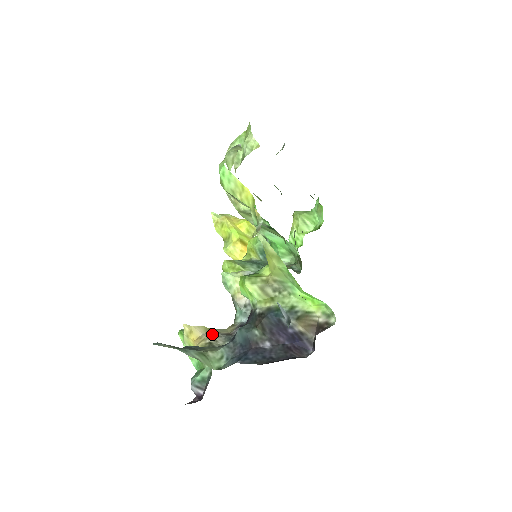
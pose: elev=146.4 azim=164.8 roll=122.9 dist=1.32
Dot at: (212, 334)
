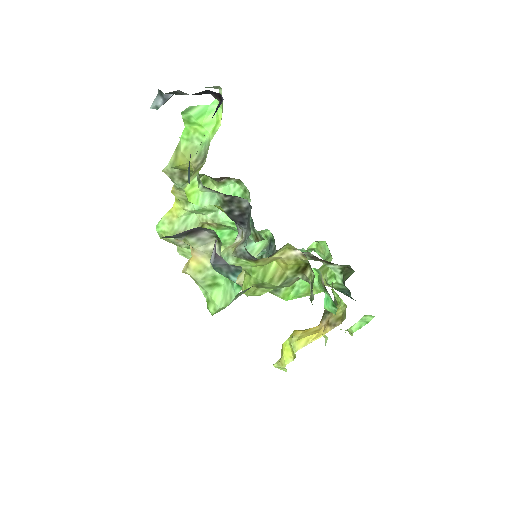
Dot at: occluded
